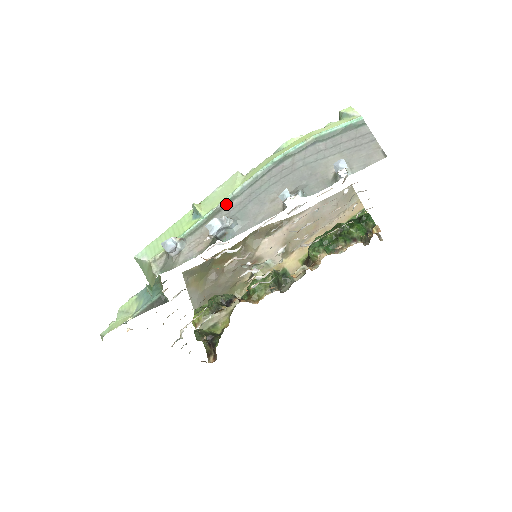
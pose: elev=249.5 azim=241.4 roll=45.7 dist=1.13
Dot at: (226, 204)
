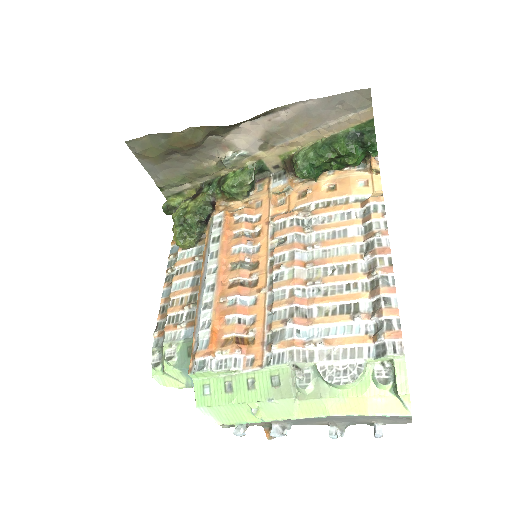
Dot at: (284, 419)
